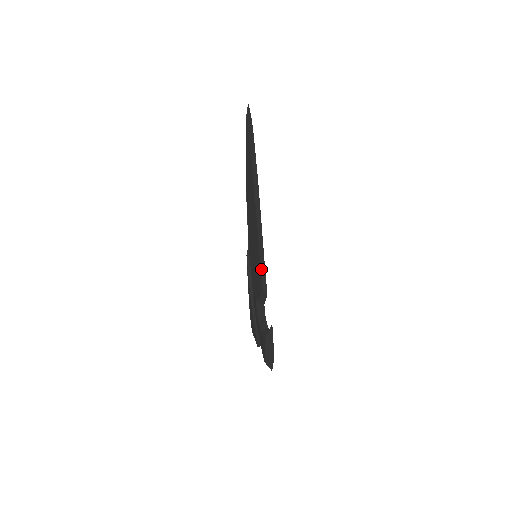
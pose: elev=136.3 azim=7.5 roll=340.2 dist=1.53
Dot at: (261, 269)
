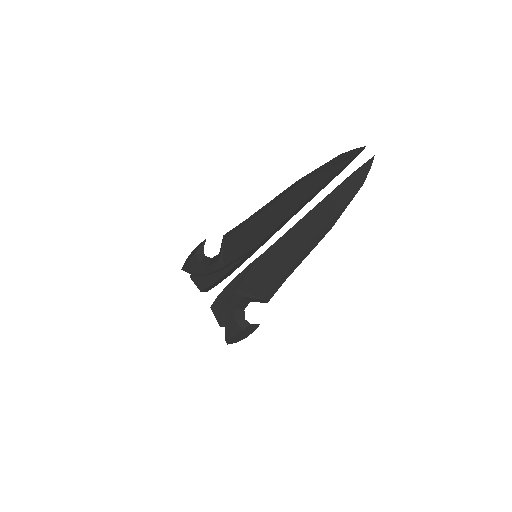
Dot at: (276, 285)
